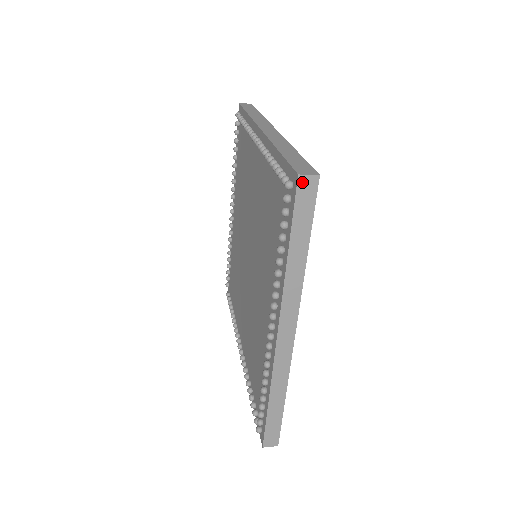
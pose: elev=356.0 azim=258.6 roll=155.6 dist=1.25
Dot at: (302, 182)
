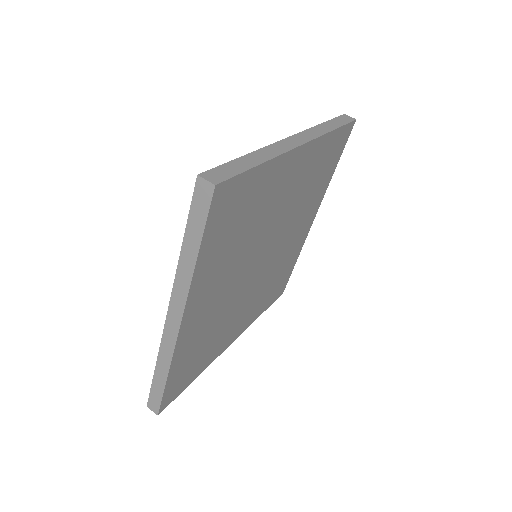
Dot at: (200, 184)
